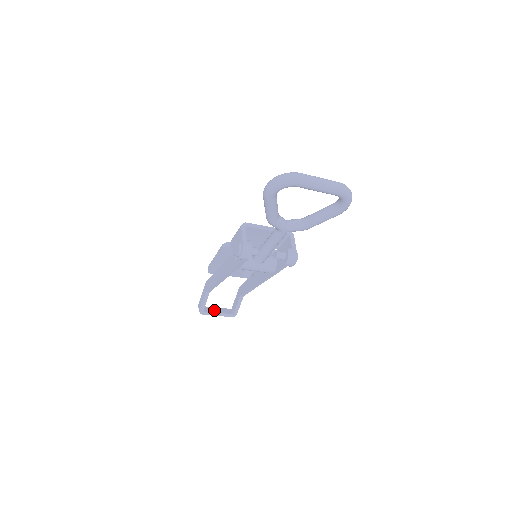
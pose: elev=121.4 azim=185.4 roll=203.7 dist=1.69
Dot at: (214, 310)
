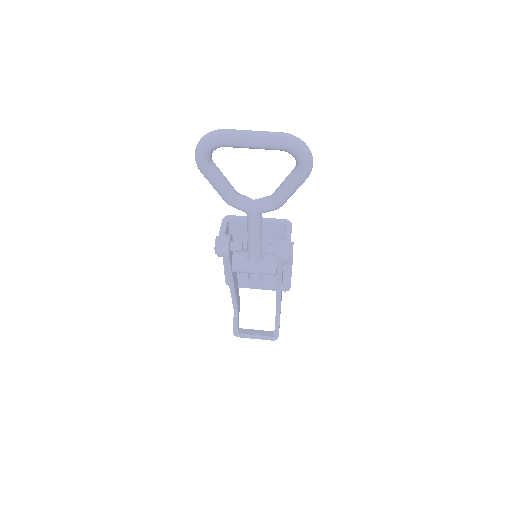
Dot at: (251, 332)
